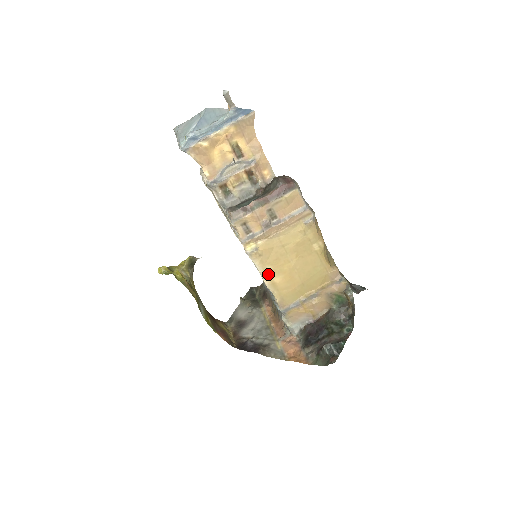
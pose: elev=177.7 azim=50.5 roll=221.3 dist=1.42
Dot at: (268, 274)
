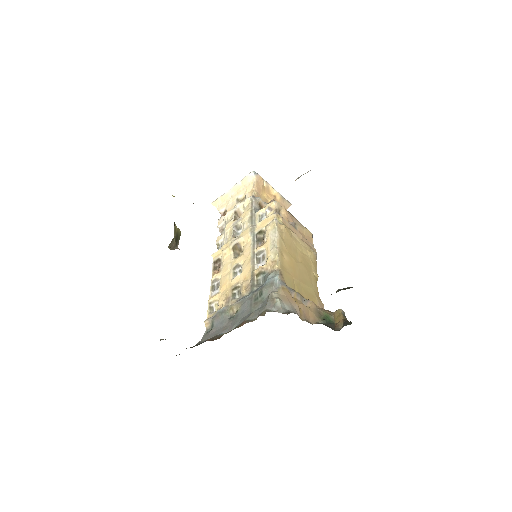
Dot at: (281, 246)
